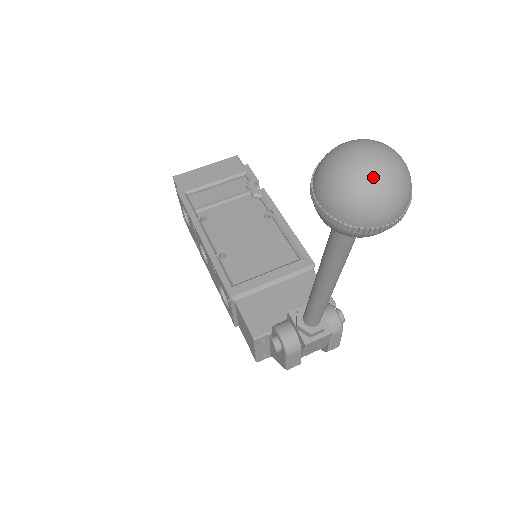
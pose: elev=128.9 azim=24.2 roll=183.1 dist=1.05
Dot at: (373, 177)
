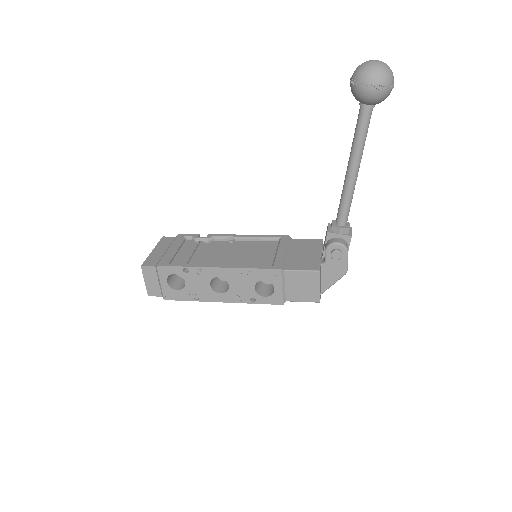
Dot at: (385, 64)
